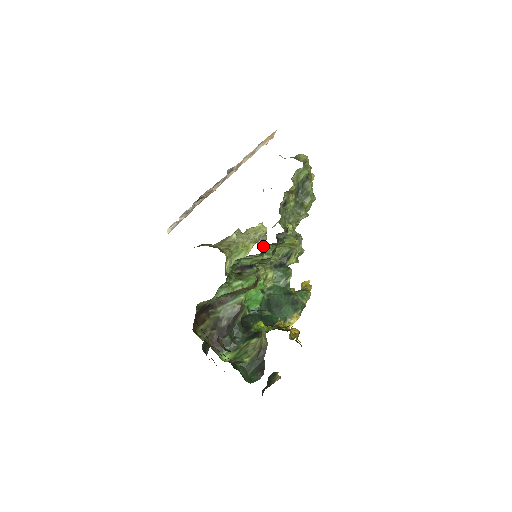
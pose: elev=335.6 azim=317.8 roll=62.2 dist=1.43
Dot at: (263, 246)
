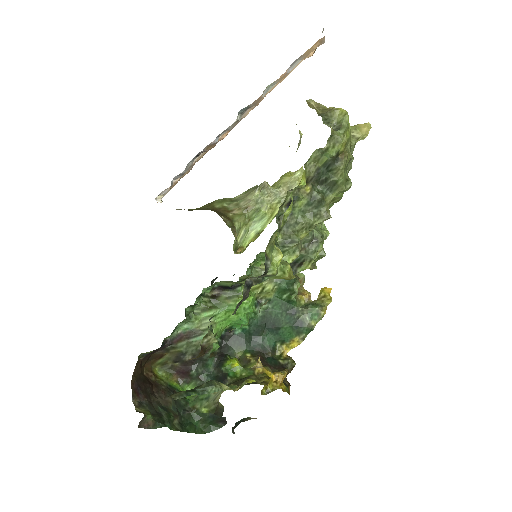
Dot at: (259, 253)
